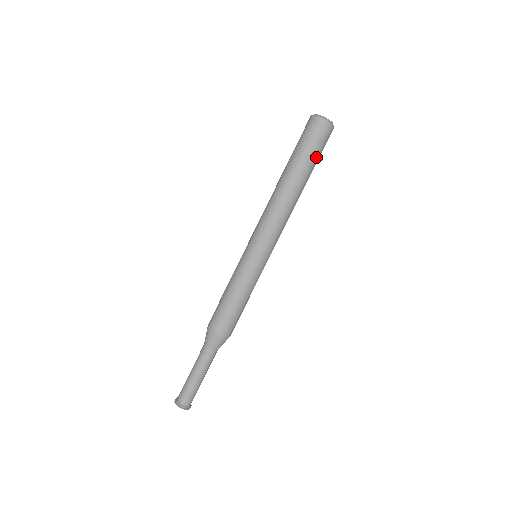
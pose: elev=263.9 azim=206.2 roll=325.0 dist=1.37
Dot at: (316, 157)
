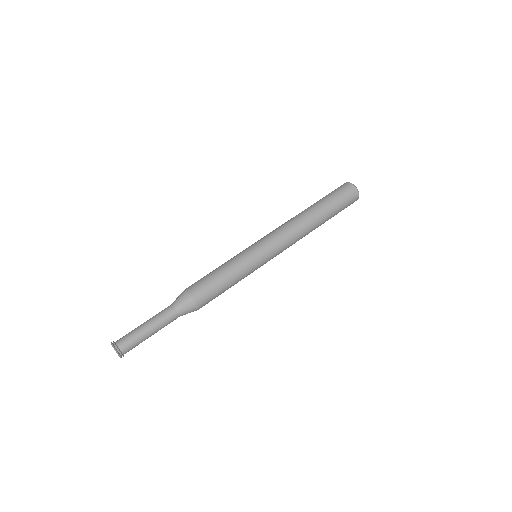
Dot at: (337, 206)
